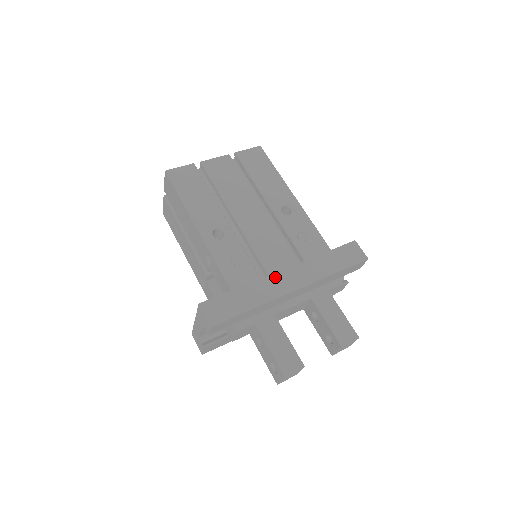
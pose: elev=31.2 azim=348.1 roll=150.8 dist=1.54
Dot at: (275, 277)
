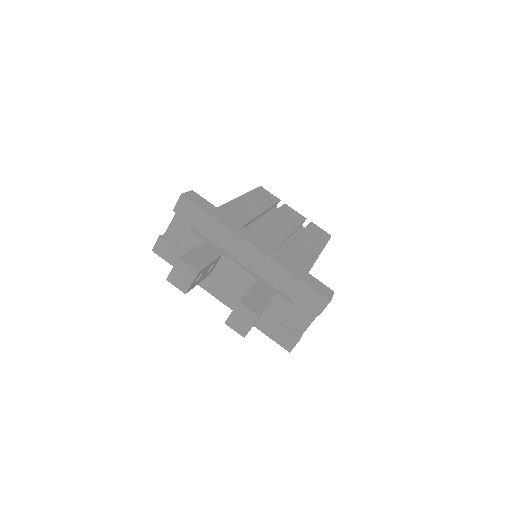
Dot at: (251, 234)
